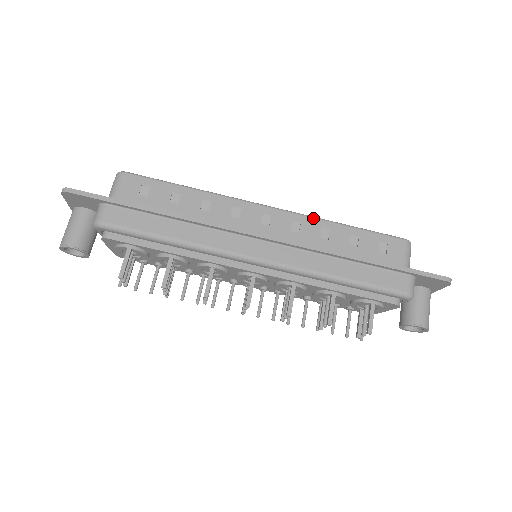
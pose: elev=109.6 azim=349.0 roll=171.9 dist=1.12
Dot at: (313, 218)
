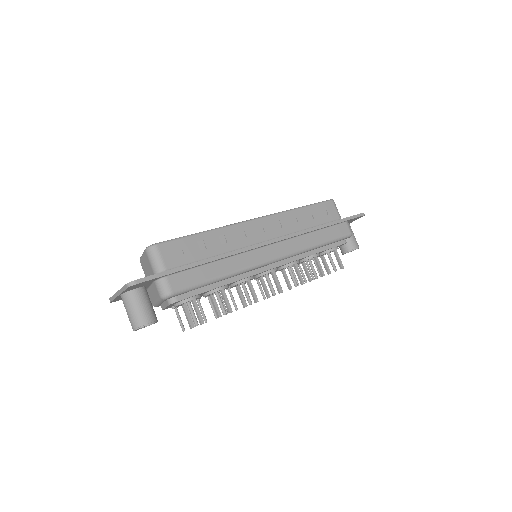
Dot at: (283, 213)
